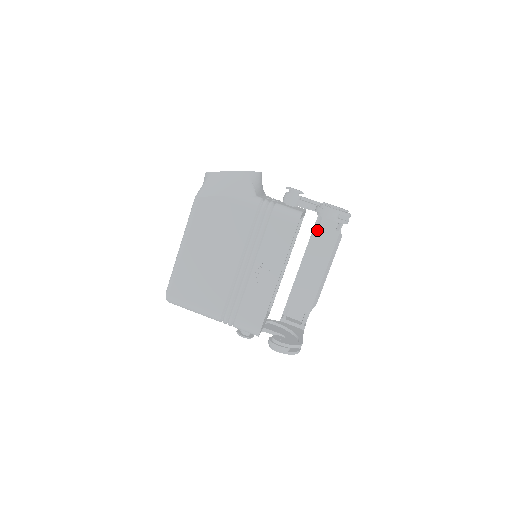
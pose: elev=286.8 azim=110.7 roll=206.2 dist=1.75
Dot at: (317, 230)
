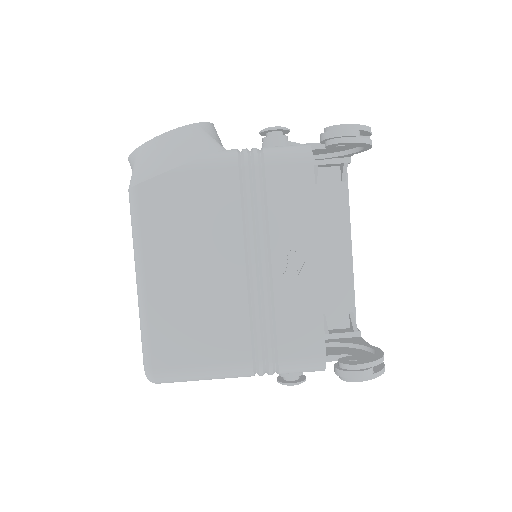
Dot at: (316, 193)
